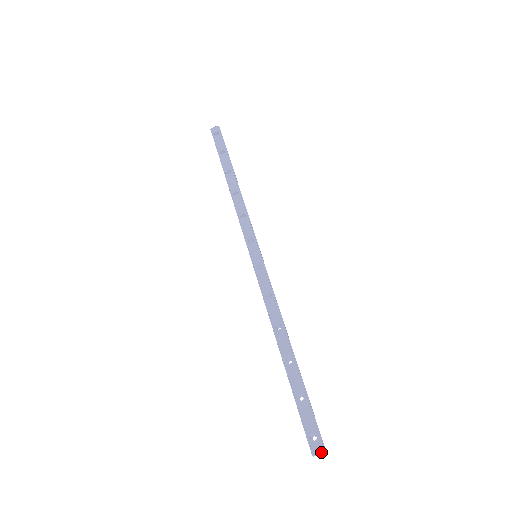
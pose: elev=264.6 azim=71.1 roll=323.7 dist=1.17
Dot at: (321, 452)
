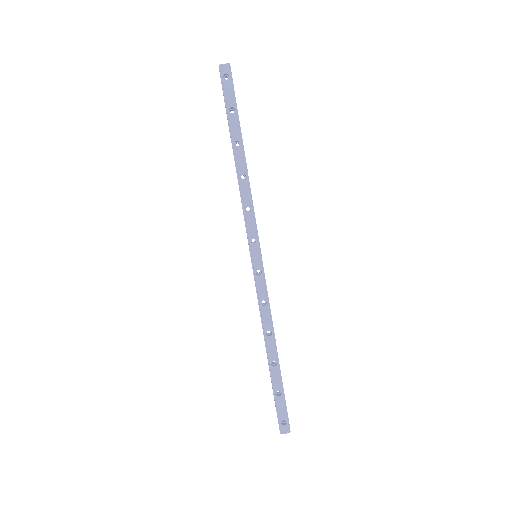
Dot at: occluded
